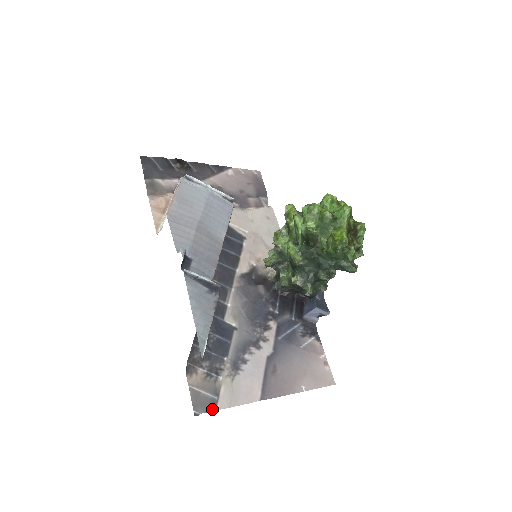
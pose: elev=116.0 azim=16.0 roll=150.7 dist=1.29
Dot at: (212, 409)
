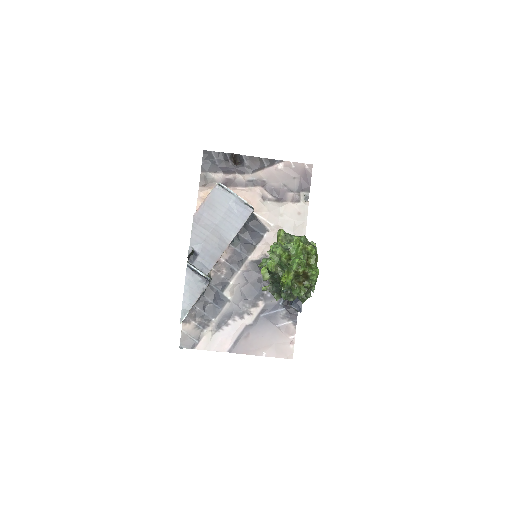
Dot at: (192, 348)
